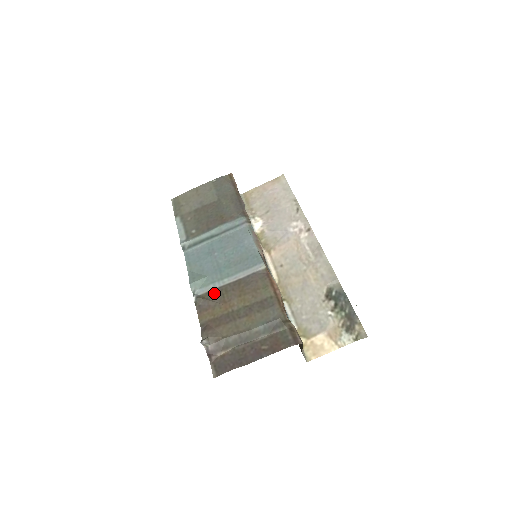
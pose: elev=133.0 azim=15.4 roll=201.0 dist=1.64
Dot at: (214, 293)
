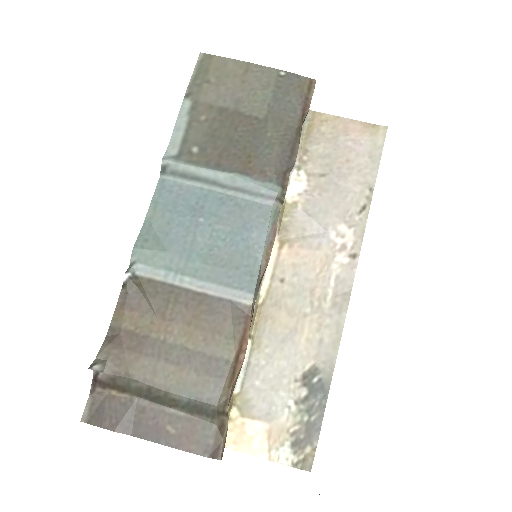
Dot at: (158, 289)
